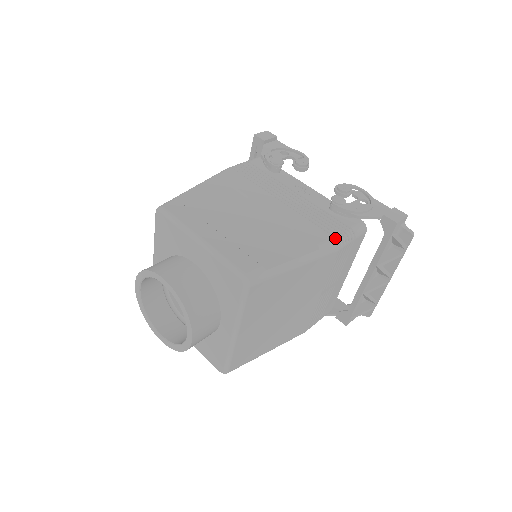
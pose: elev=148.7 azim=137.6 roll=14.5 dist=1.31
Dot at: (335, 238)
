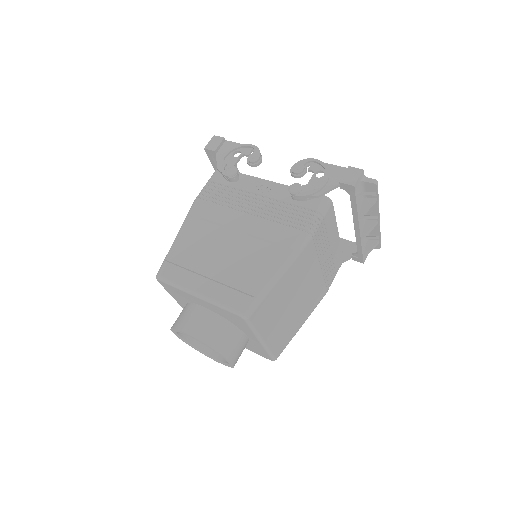
Dot at: (304, 231)
